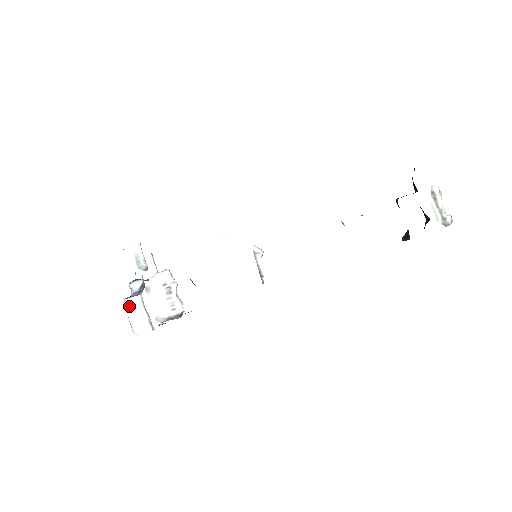
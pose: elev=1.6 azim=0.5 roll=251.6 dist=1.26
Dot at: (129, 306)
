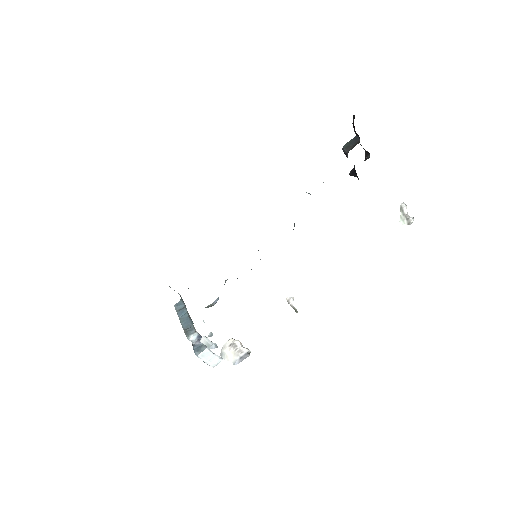
Dot at: (202, 357)
